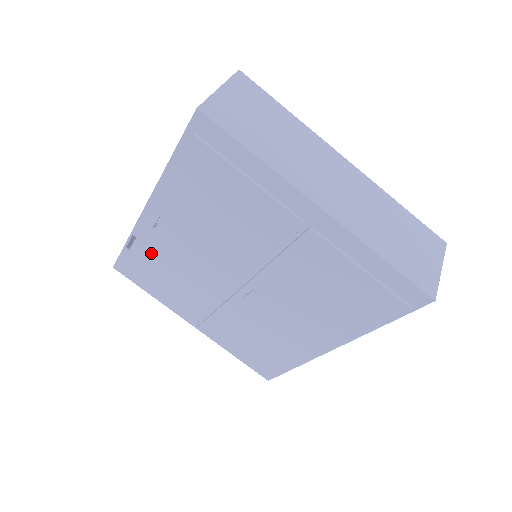
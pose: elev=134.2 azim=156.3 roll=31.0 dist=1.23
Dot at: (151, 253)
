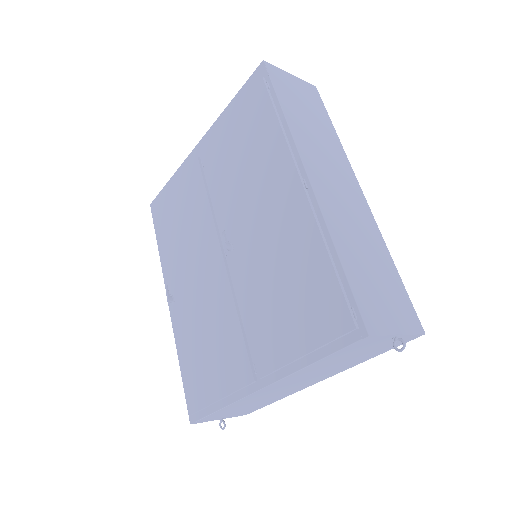
Dot at: (186, 336)
